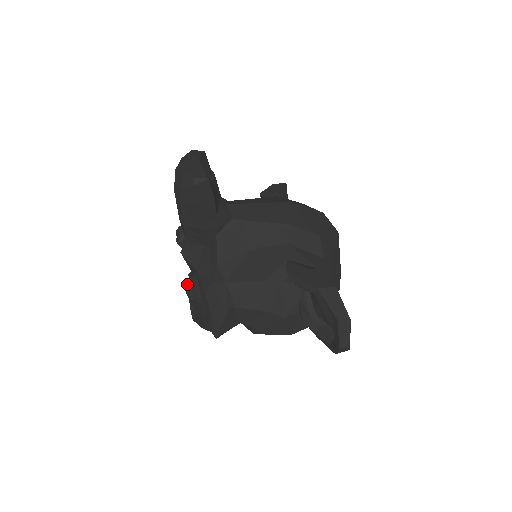
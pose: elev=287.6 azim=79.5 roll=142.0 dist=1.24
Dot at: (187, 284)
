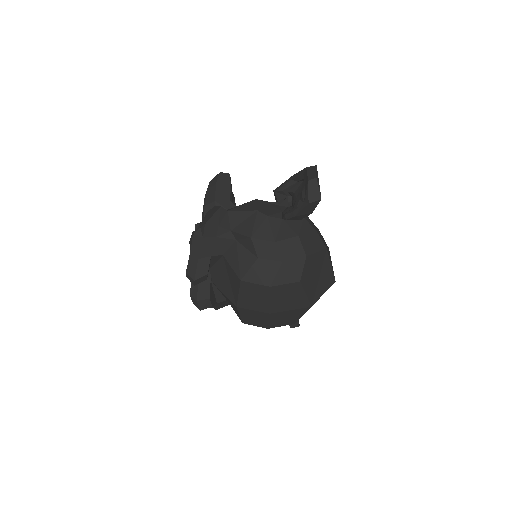
Dot at: occluded
